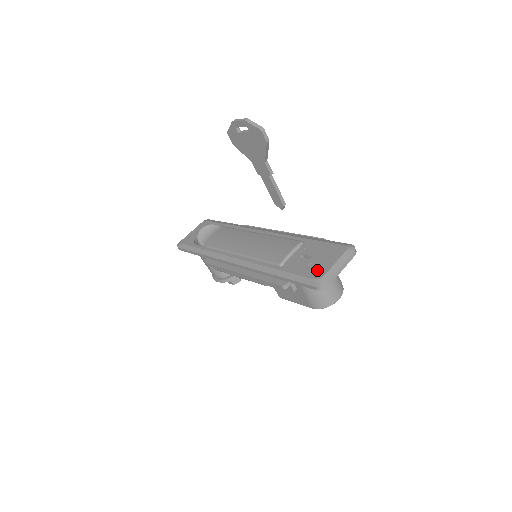
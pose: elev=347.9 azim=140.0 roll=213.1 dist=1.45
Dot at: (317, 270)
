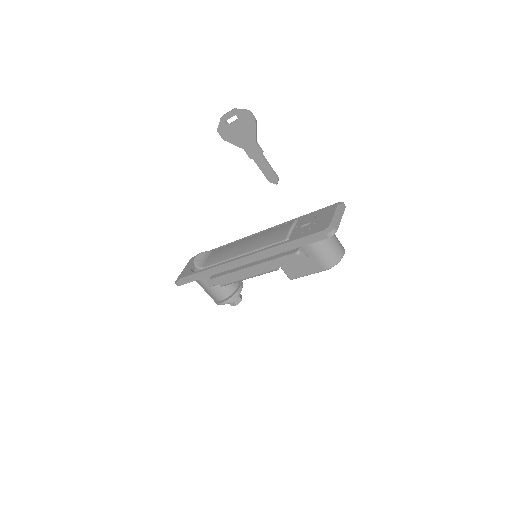
Dot at: (321, 225)
